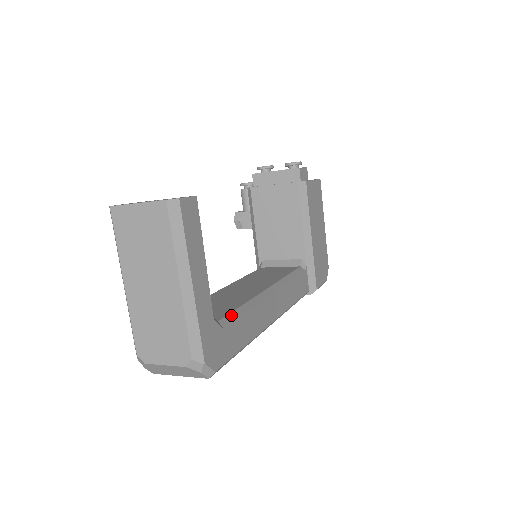
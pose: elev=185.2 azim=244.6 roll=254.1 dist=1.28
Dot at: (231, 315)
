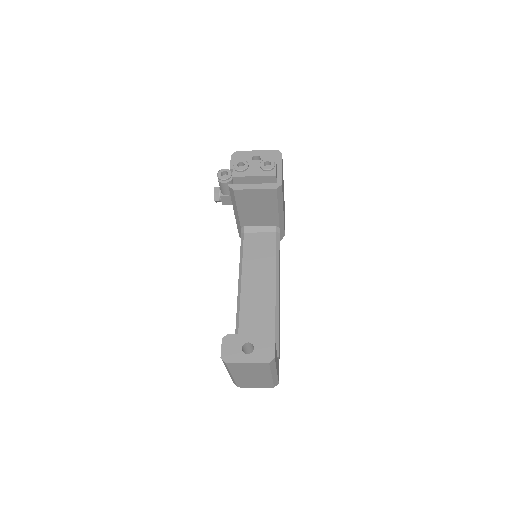
Dot at: (276, 342)
